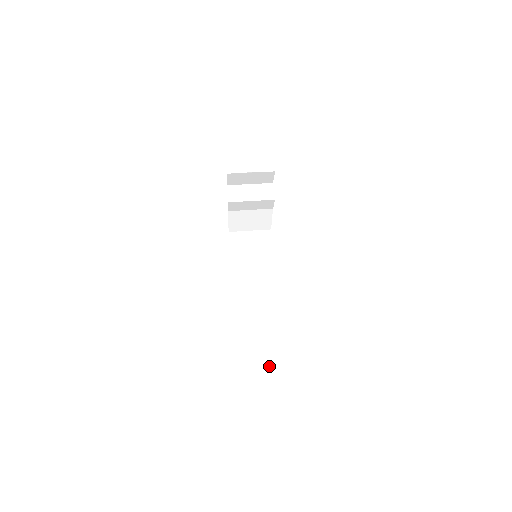
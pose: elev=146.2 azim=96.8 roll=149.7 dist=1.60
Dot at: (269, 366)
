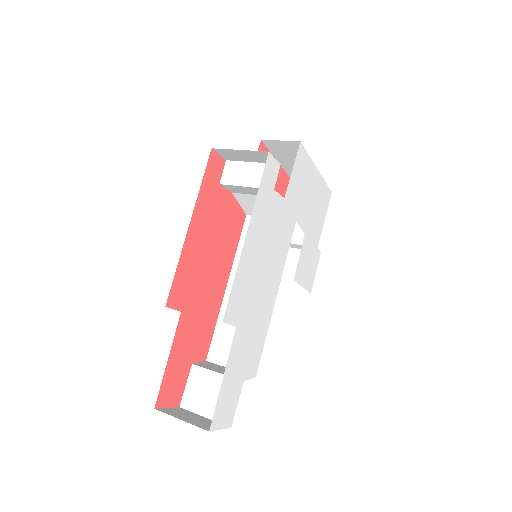
Dot at: (212, 401)
